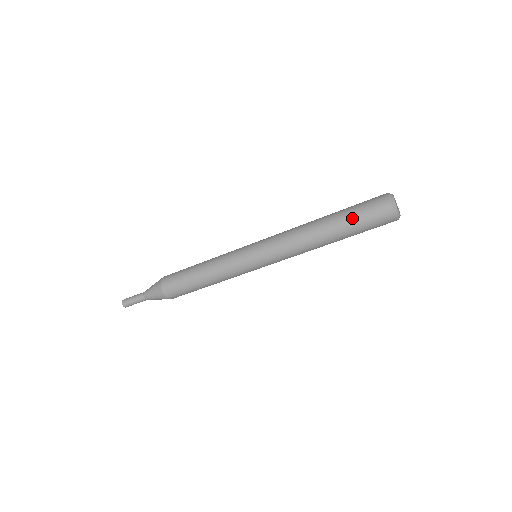
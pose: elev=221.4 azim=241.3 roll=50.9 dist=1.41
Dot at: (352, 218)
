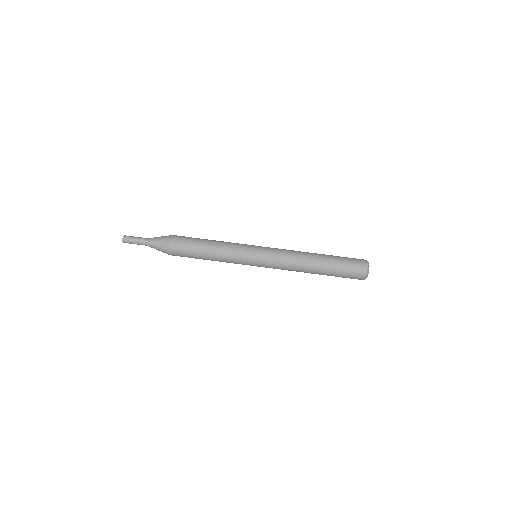
Dot at: (338, 256)
